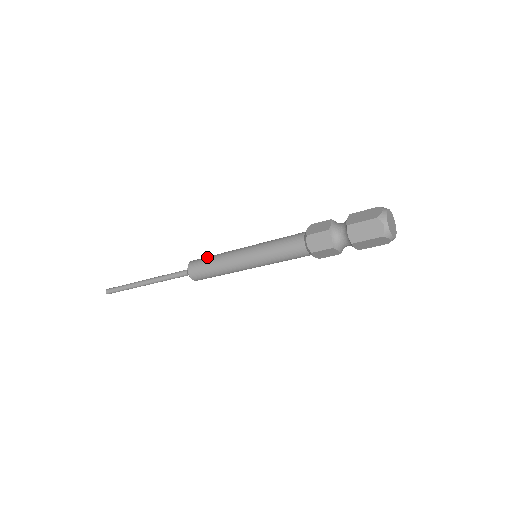
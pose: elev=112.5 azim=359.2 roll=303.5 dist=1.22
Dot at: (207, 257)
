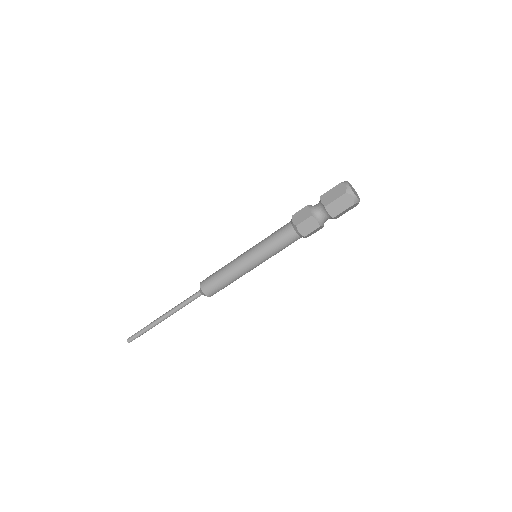
Dot at: (214, 275)
